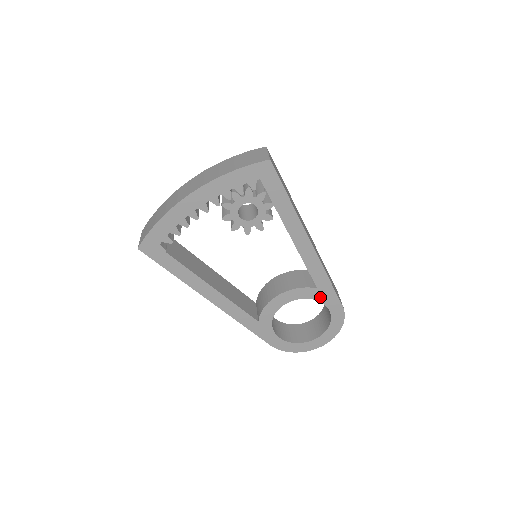
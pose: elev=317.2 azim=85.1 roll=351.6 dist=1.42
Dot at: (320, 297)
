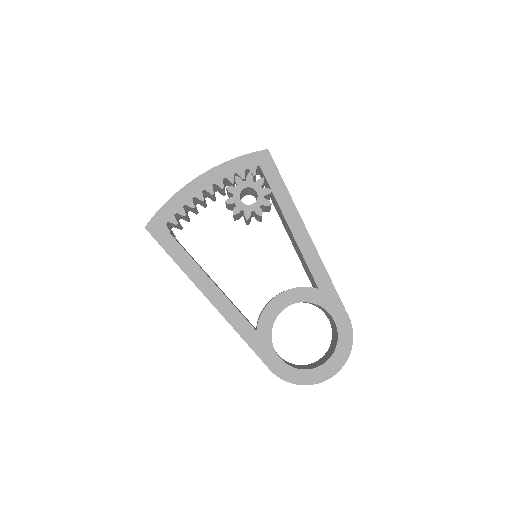
Dot at: (323, 301)
